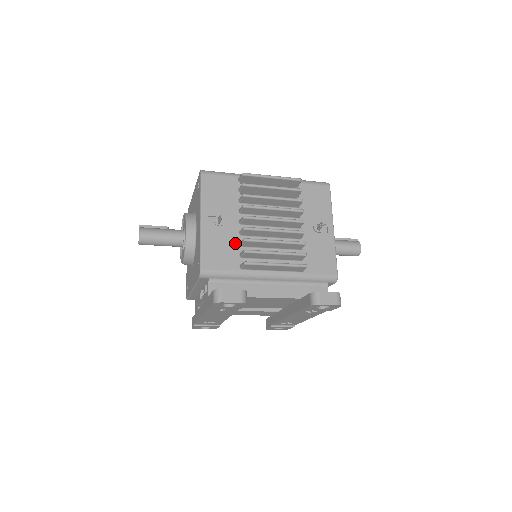
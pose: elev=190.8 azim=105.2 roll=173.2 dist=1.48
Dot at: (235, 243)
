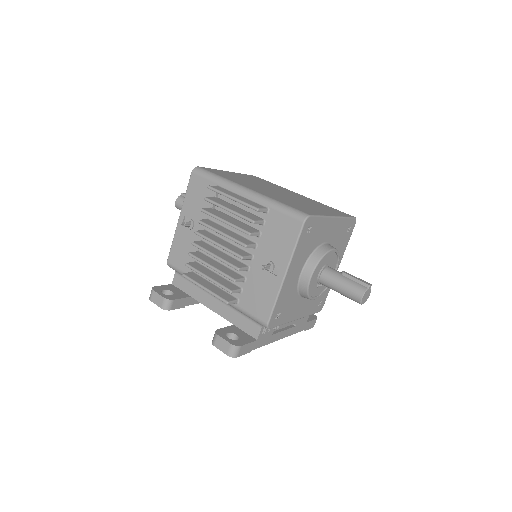
Dot at: (195, 250)
